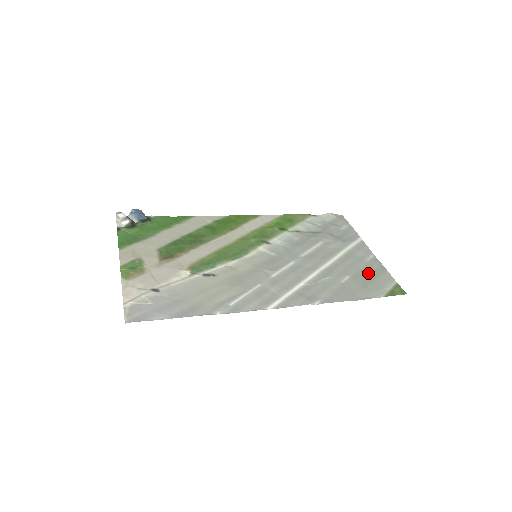
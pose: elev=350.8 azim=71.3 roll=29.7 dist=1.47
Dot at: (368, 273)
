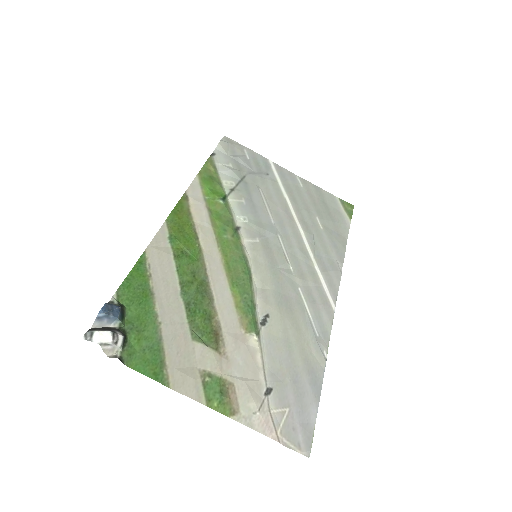
Dot at: (319, 202)
